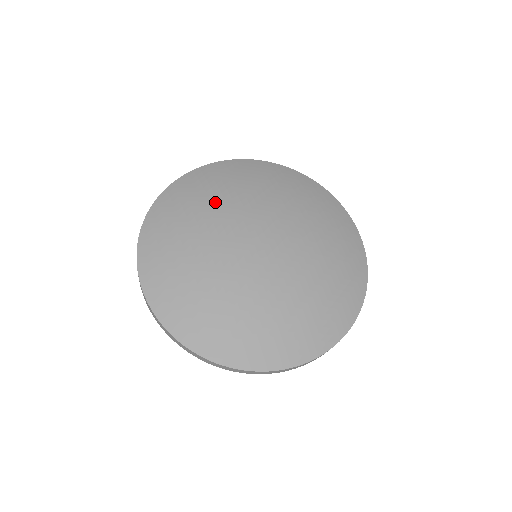
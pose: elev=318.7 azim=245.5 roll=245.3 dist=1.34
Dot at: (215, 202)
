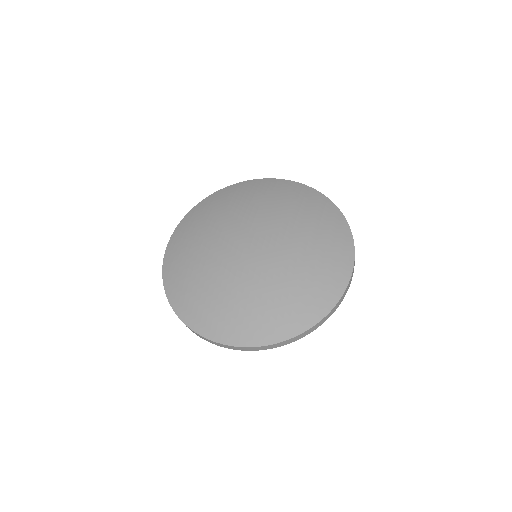
Dot at: (247, 204)
